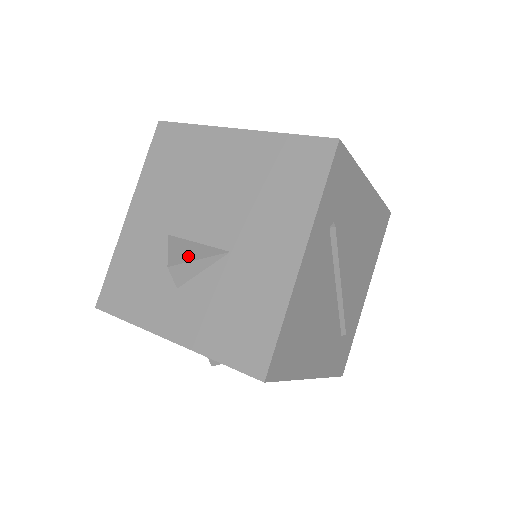
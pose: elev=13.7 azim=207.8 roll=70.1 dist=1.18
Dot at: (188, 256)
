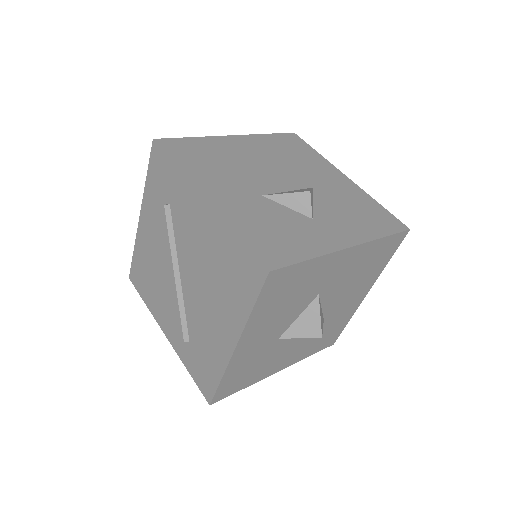
Dot at: (304, 190)
